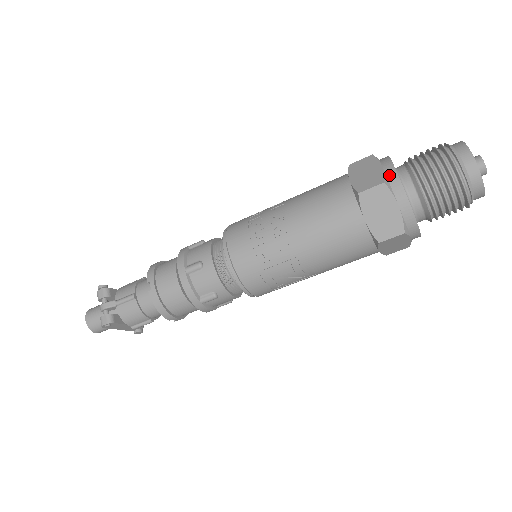
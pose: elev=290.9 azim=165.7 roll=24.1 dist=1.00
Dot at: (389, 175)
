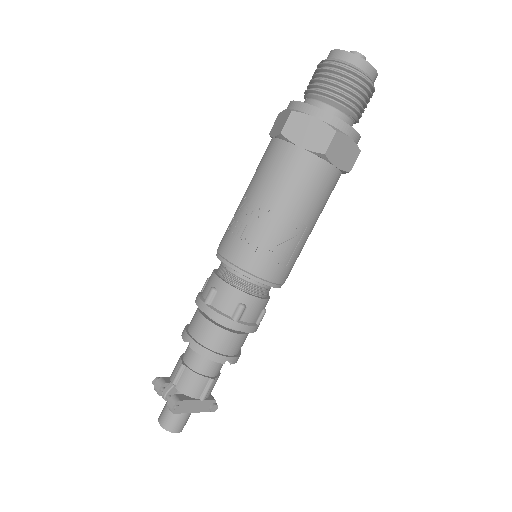
Dot at: (294, 107)
